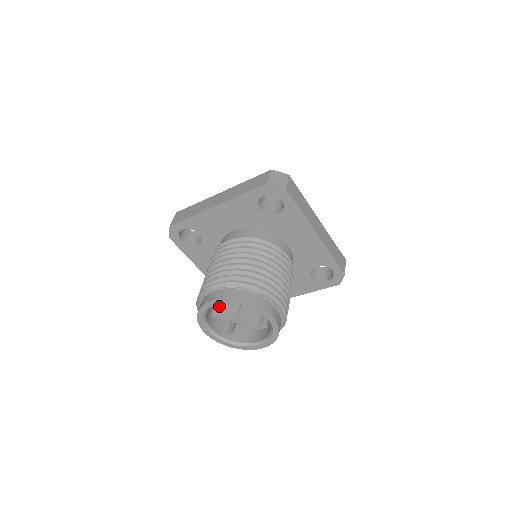
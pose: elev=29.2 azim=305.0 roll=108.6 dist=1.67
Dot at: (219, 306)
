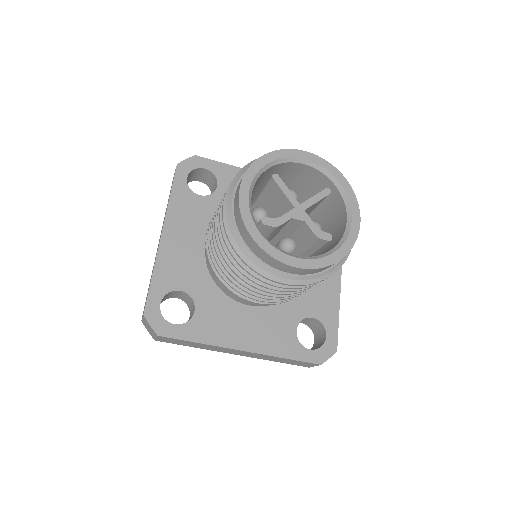
Dot at: occluded
